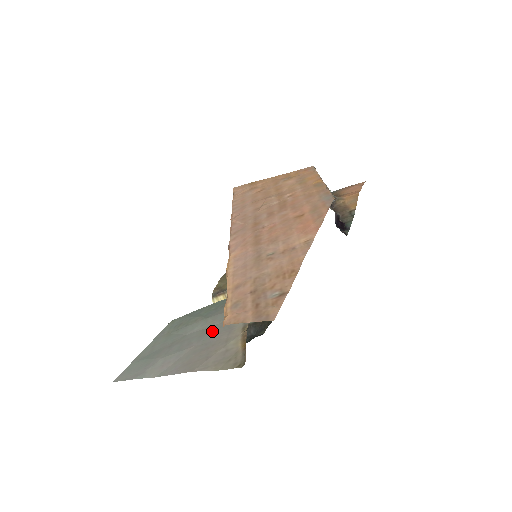
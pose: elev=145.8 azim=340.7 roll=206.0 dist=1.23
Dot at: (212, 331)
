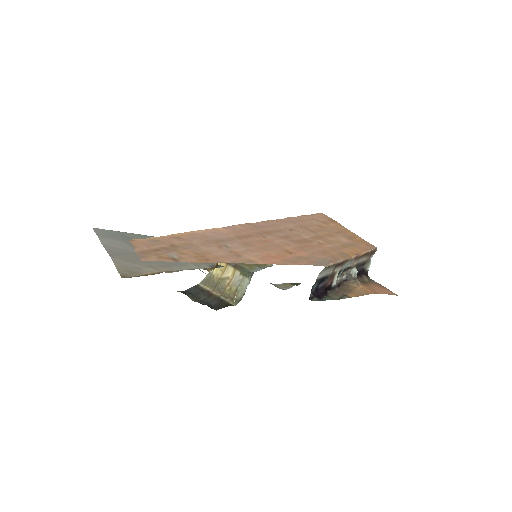
Dot at: occluded
